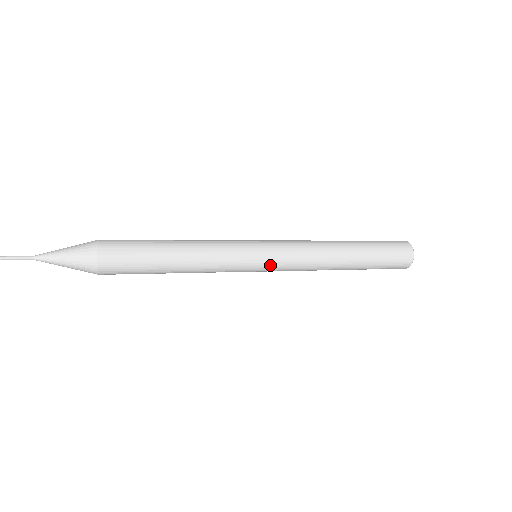
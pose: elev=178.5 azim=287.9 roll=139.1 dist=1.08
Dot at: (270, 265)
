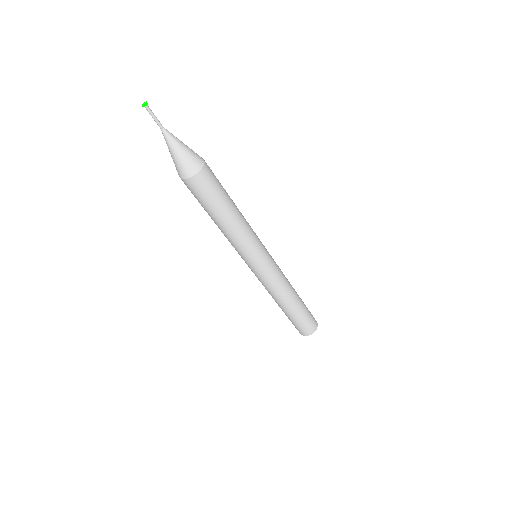
Dot at: (268, 264)
